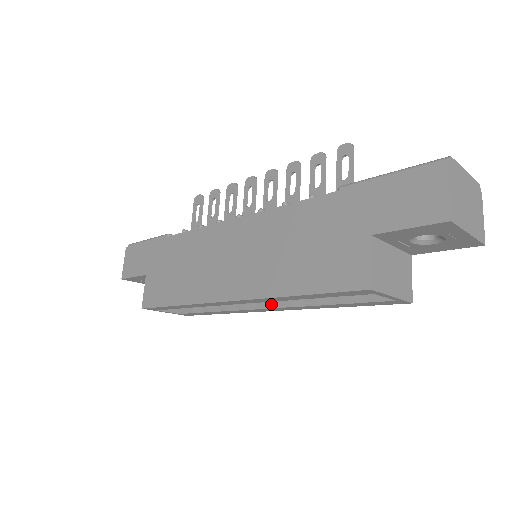
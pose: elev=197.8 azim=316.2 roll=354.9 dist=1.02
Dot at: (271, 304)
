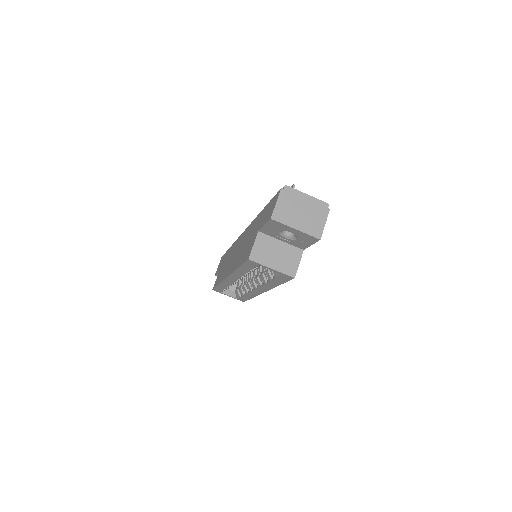
Dot at: (258, 286)
